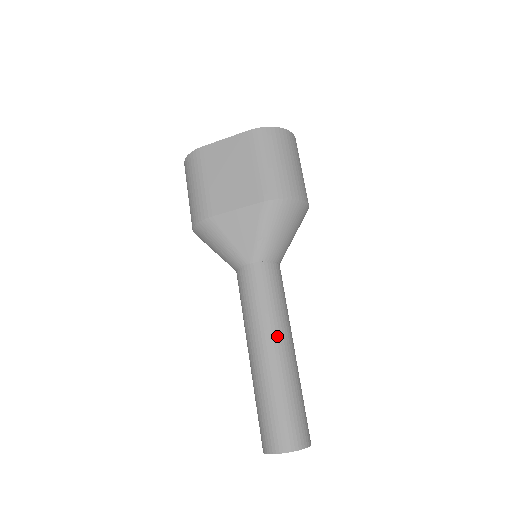
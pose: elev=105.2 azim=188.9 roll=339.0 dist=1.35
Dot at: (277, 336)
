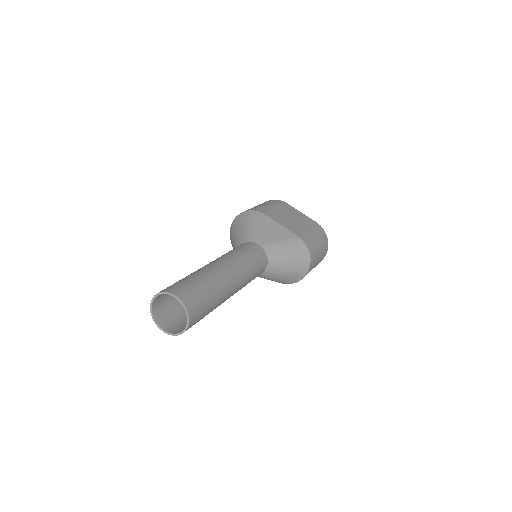
Dot at: (238, 273)
